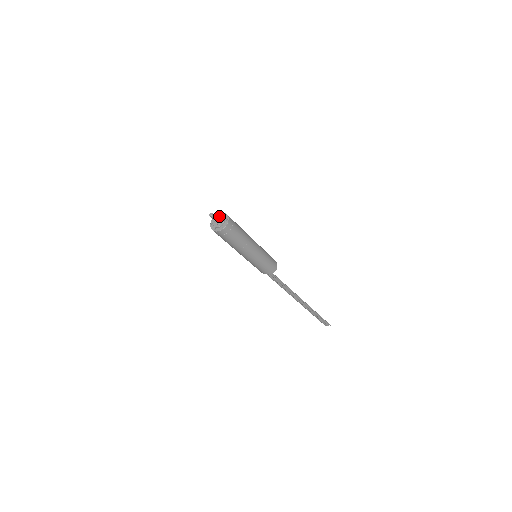
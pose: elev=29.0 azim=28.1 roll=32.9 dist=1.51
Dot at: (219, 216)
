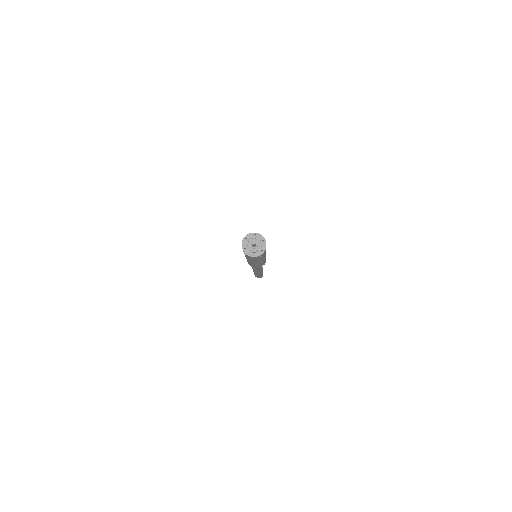
Dot at: (251, 238)
